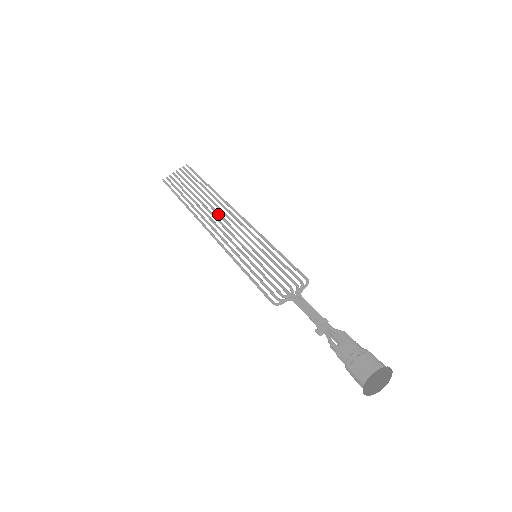
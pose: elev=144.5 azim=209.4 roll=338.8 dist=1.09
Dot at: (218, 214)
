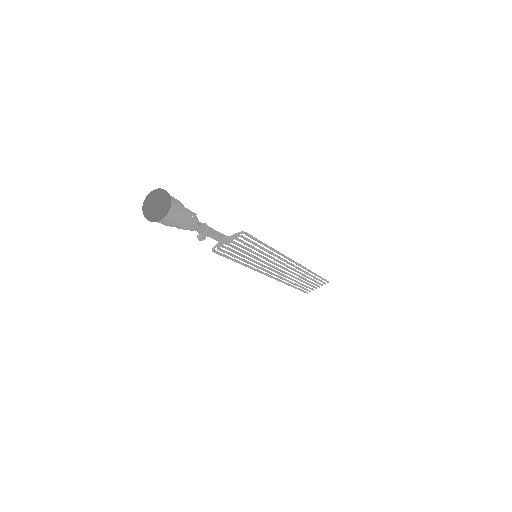
Dot at: (287, 269)
